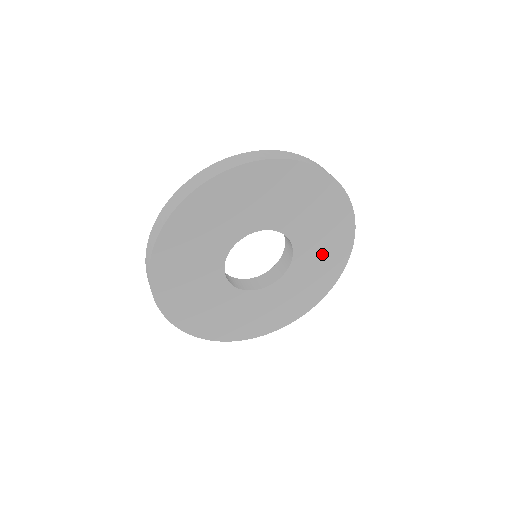
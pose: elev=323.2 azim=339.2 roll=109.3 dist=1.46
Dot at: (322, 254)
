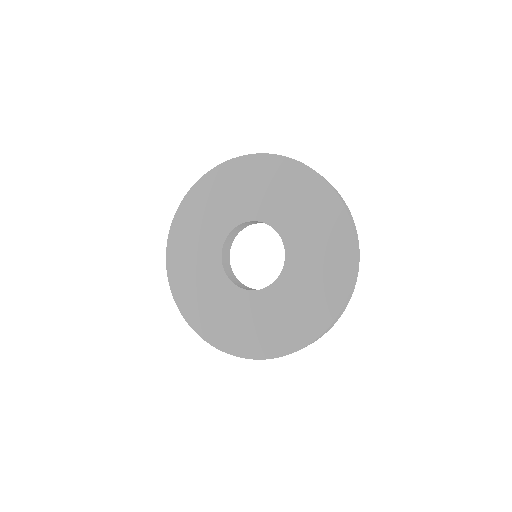
Dot at: (319, 256)
